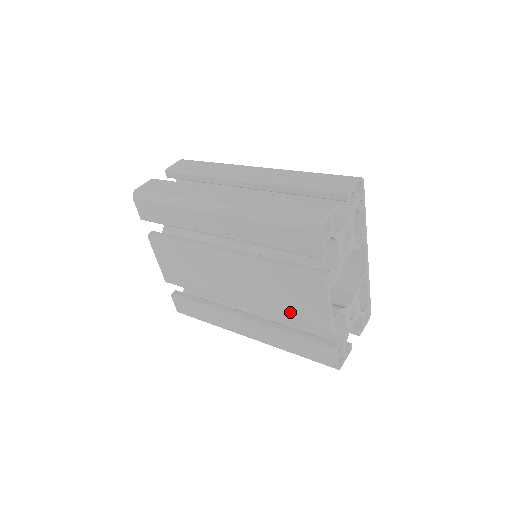
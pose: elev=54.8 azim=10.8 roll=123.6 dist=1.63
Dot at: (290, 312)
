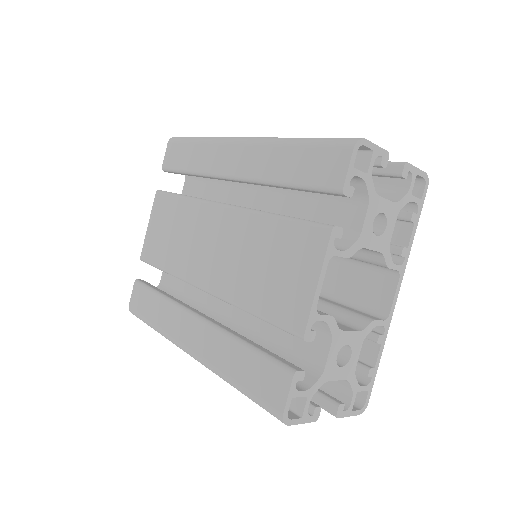
Dot at: (261, 296)
